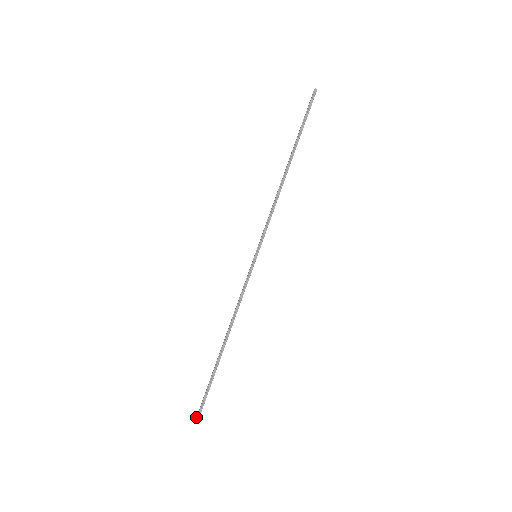
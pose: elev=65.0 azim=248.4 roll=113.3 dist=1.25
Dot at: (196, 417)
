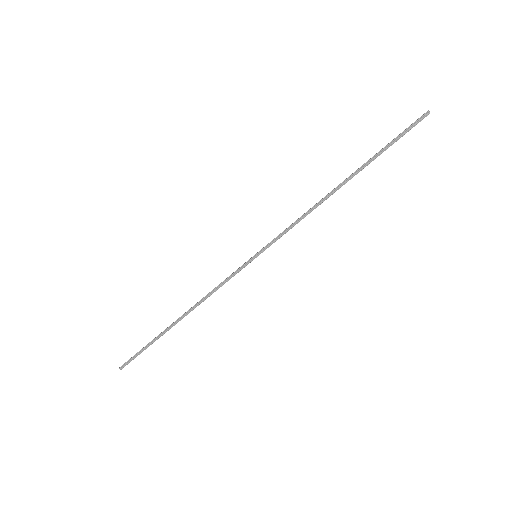
Dot at: (123, 364)
